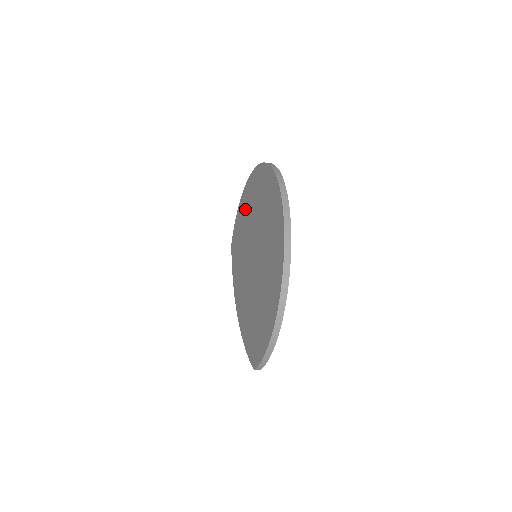
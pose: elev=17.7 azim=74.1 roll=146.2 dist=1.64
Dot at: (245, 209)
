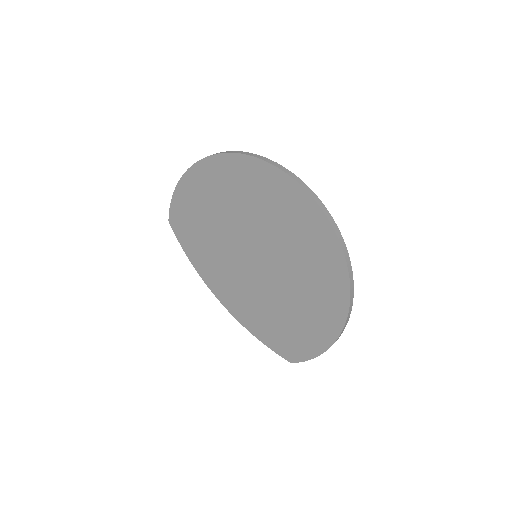
Dot at: (207, 195)
